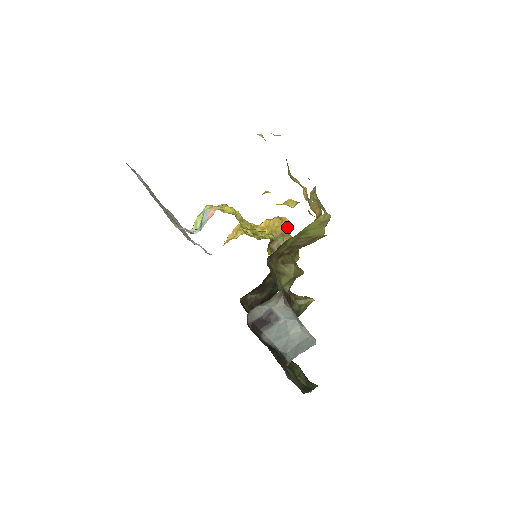
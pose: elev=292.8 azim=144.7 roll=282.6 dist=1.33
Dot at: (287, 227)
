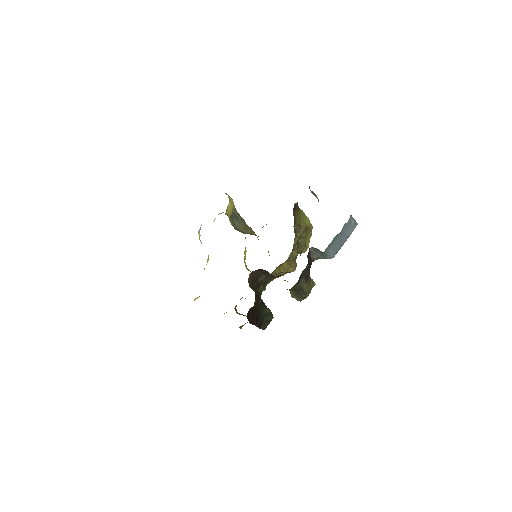
Dot at: occluded
